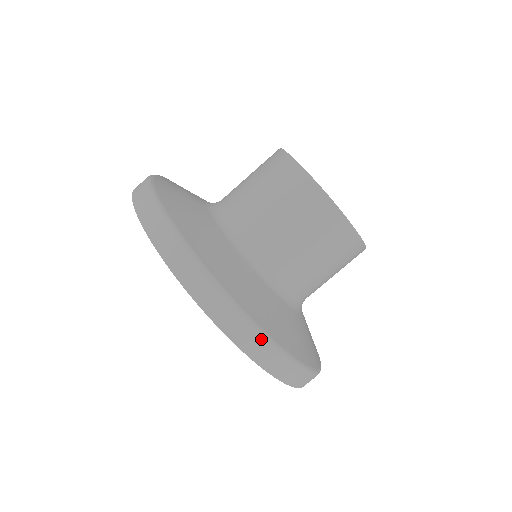
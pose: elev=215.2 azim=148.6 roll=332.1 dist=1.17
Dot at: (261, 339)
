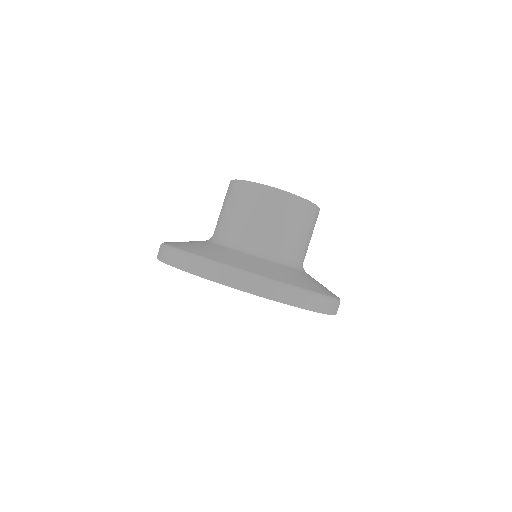
Dot at: (245, 276)
